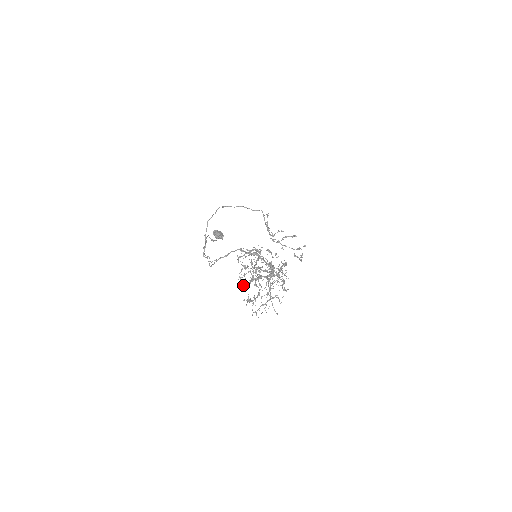
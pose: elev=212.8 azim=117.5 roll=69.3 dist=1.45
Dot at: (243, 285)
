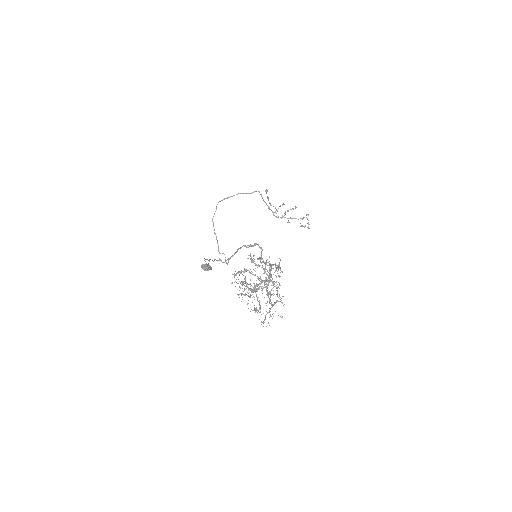
Dot at: occluded
